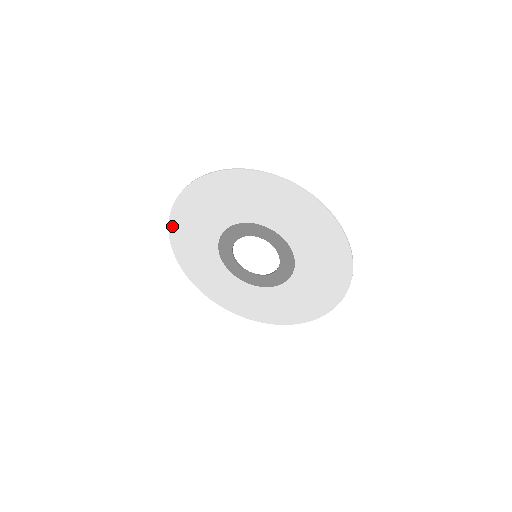
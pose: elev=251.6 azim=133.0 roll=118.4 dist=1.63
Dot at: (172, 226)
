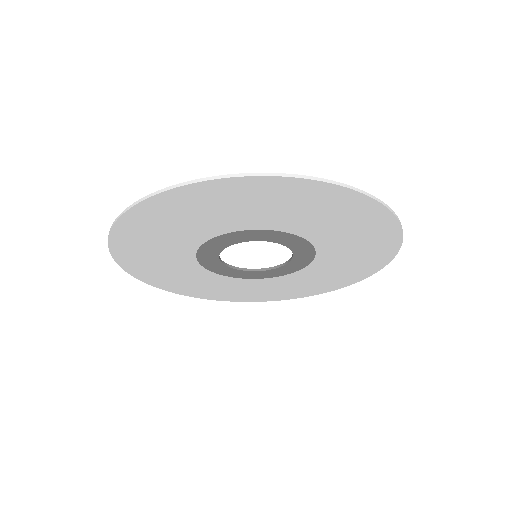
Dot at: (141, 278)
